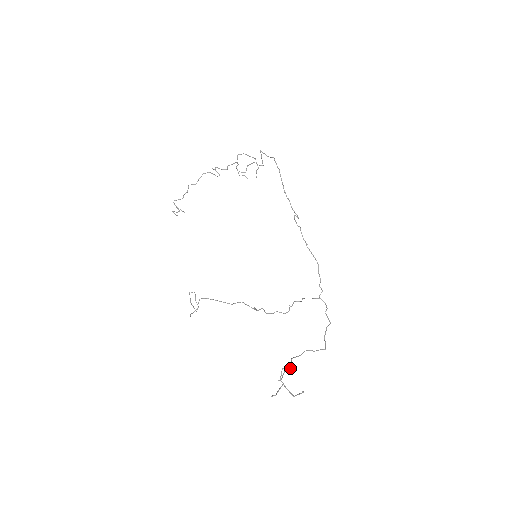
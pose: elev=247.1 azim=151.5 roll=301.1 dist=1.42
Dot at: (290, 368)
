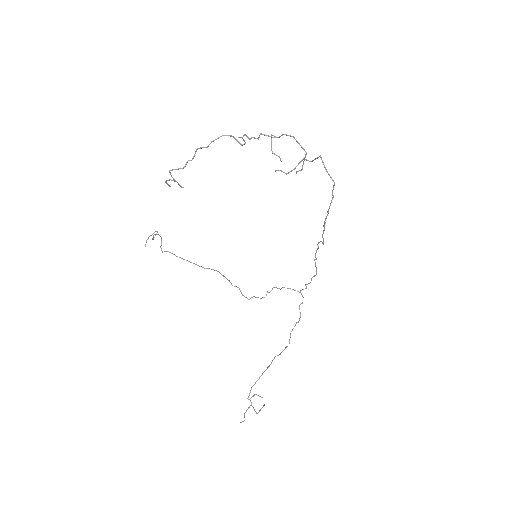
Dot at: occluded
